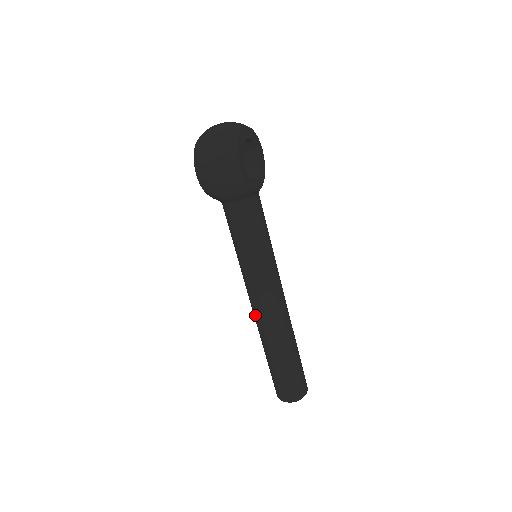
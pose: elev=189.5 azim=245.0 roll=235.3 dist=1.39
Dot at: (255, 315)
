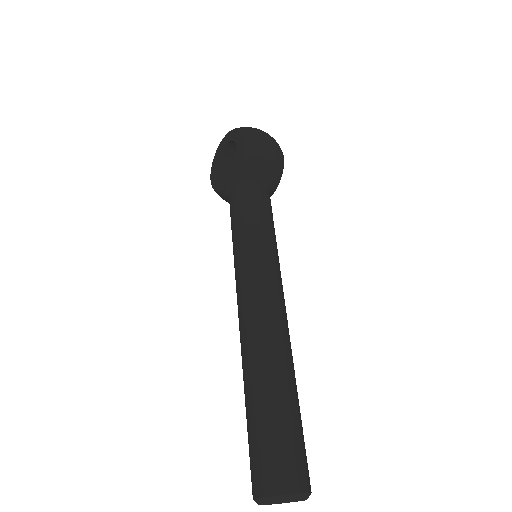
Dot at: (261, 315)
